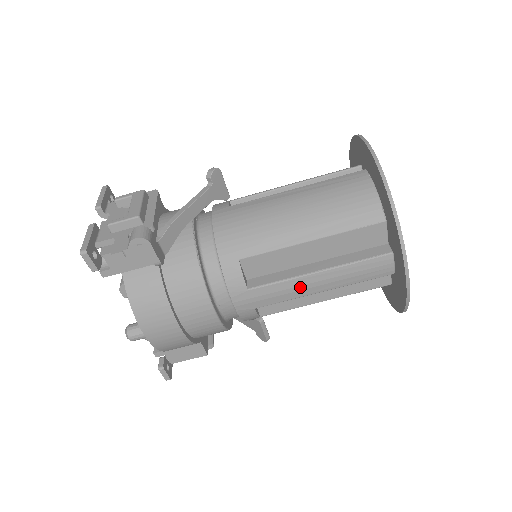
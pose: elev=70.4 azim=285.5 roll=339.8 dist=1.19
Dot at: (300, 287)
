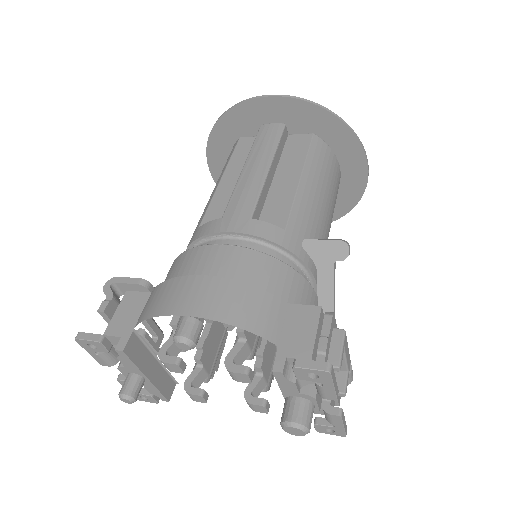
Dot at: (249, 180)
